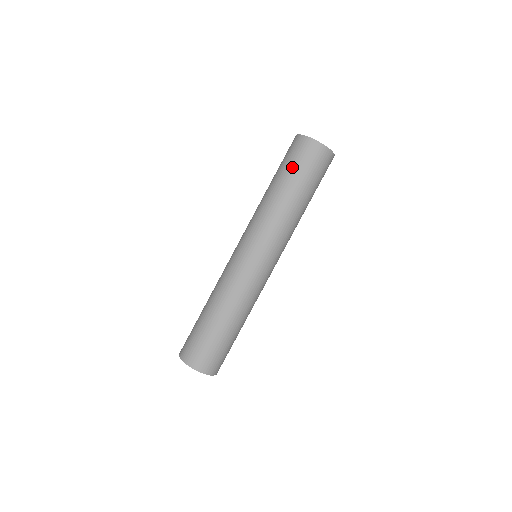
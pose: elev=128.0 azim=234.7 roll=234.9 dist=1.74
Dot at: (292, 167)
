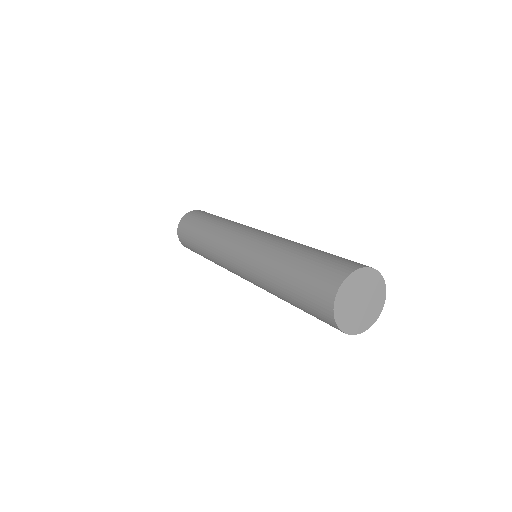
Dot at: (300, 293)
